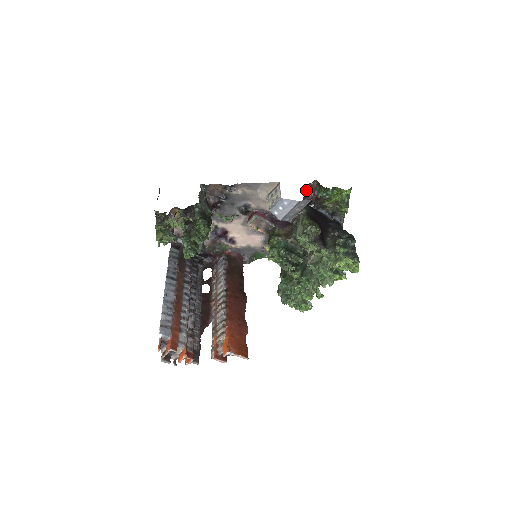
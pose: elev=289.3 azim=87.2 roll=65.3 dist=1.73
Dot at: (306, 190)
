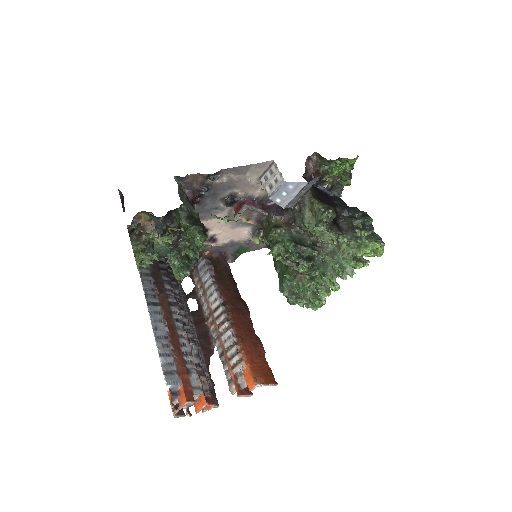
Dot at: occluded
